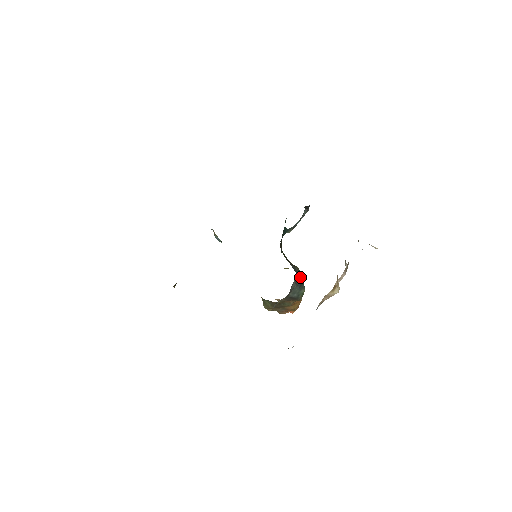
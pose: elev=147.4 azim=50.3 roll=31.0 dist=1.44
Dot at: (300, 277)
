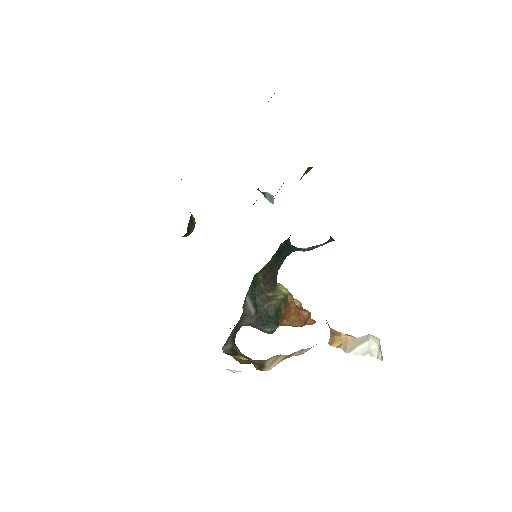
Dot at: (266, 316)
